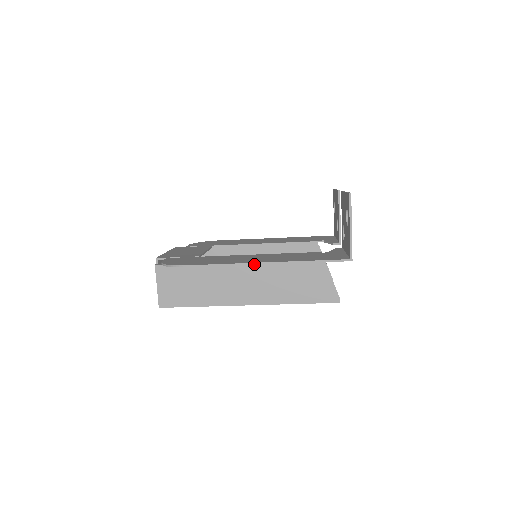
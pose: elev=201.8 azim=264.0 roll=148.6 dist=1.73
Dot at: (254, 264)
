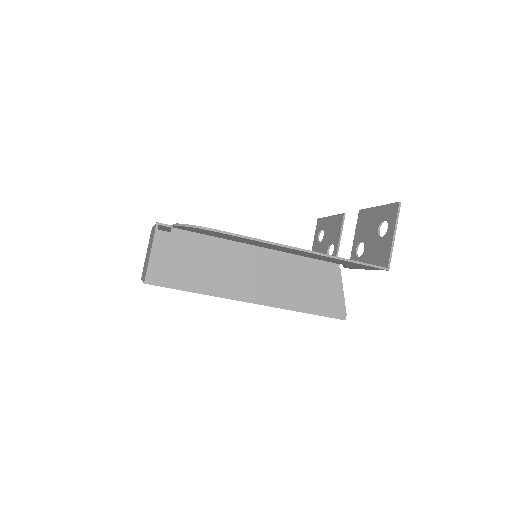
Dot at: (295, 249)
